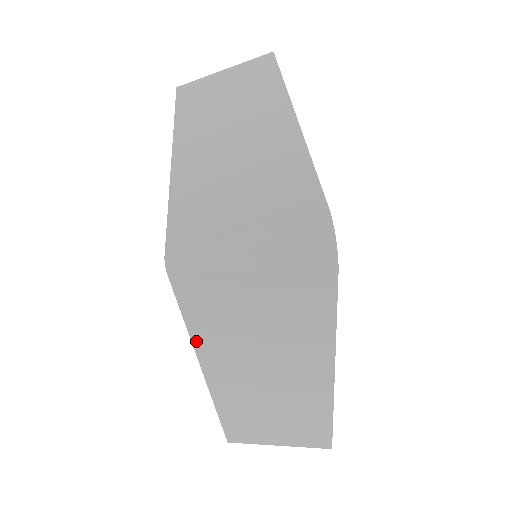
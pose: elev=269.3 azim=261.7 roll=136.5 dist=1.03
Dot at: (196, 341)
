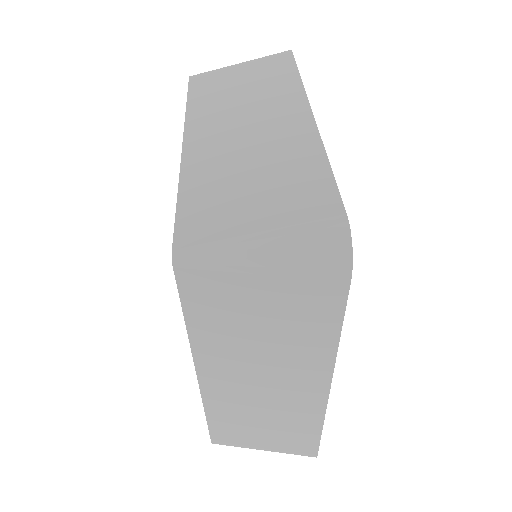
Dot at: (193, 339)
